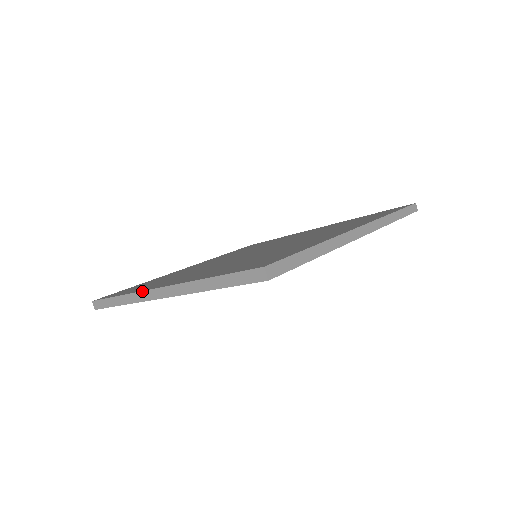
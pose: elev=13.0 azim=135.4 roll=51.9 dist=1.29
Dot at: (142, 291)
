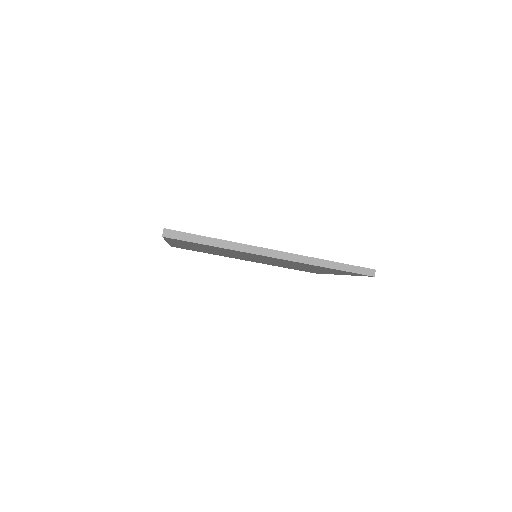
Dot at: occluded
